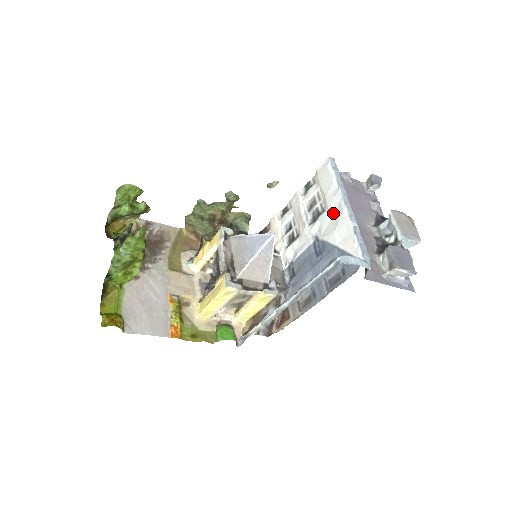
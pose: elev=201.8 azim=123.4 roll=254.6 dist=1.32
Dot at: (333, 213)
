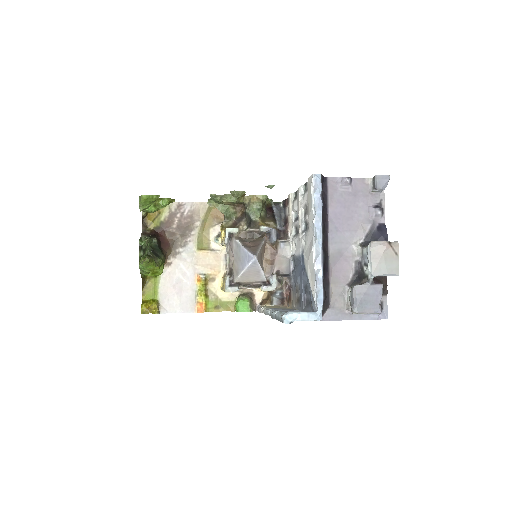
Dot at: (310, 241)
